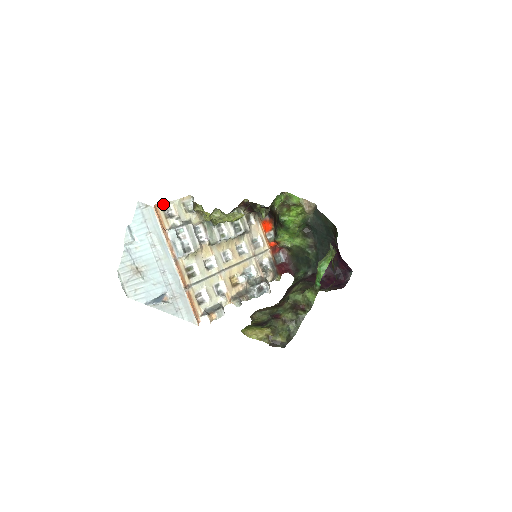
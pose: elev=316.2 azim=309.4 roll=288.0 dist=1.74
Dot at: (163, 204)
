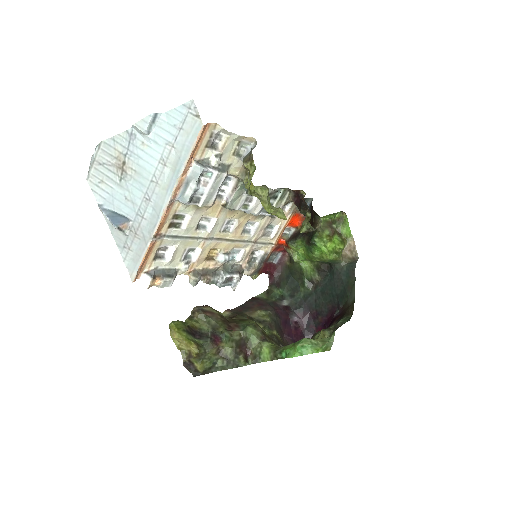
Dot at: (218, 128)
